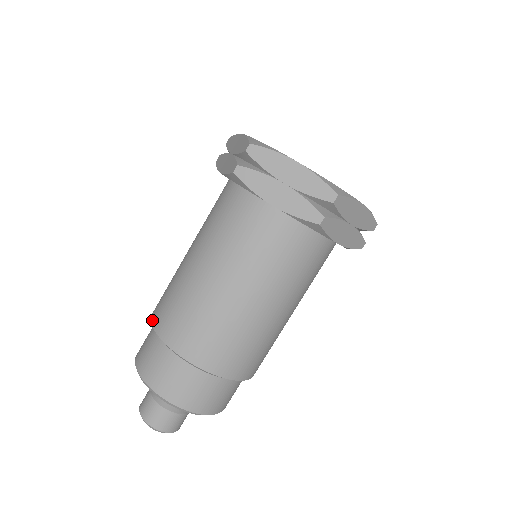
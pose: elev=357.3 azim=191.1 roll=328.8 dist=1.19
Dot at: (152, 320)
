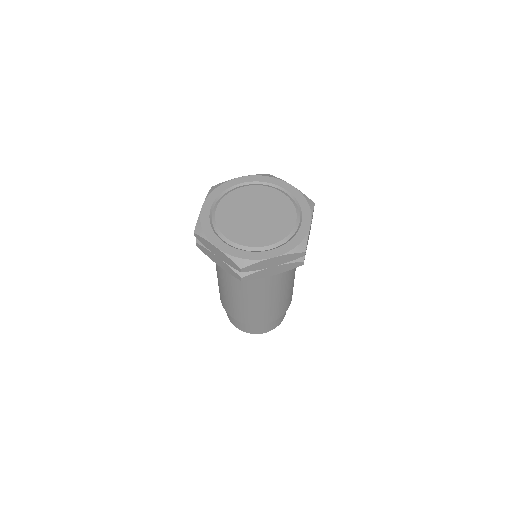
Dot at: occluded
